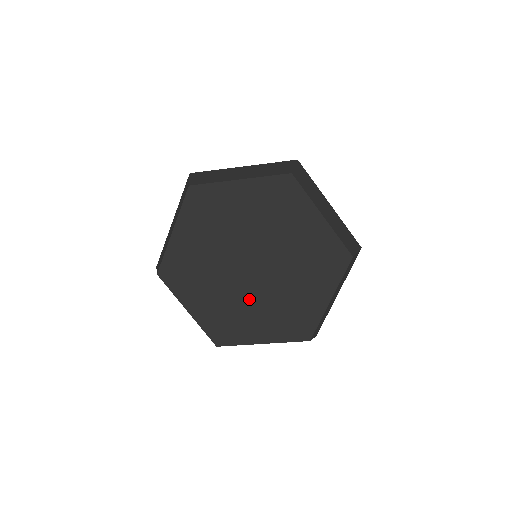
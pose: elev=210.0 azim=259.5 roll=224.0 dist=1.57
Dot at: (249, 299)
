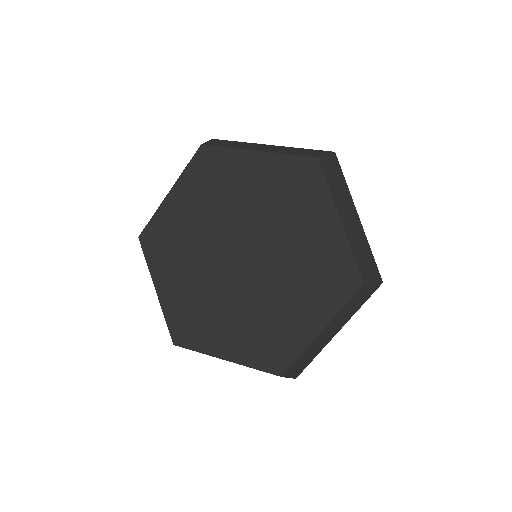
Dot at: (266, 294)
